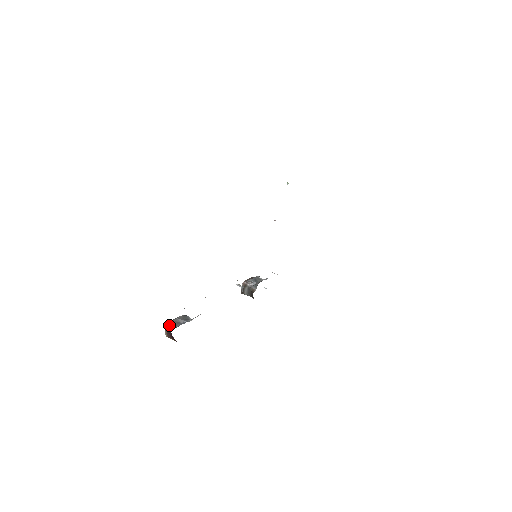
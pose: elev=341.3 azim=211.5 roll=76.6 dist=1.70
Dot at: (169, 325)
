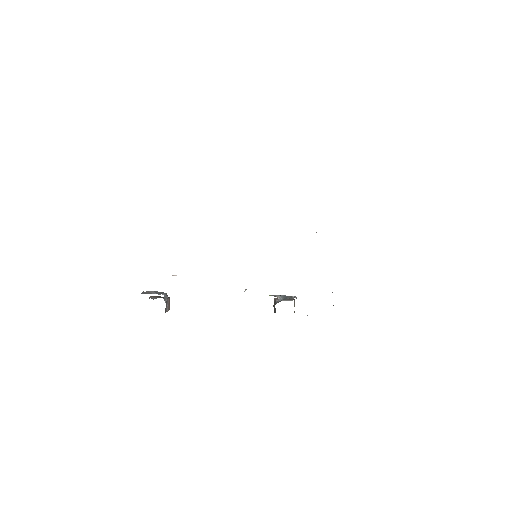
Dot at: (150, 297)
